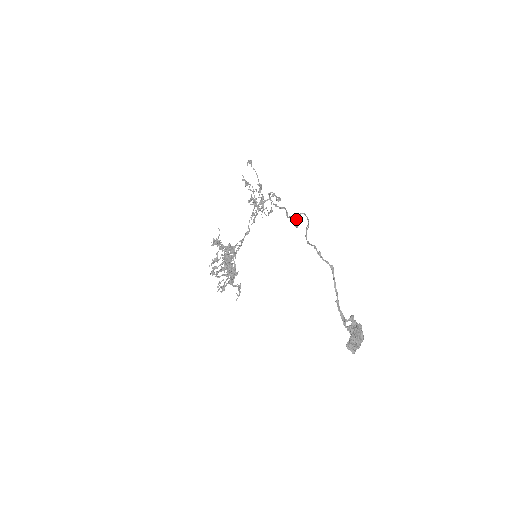
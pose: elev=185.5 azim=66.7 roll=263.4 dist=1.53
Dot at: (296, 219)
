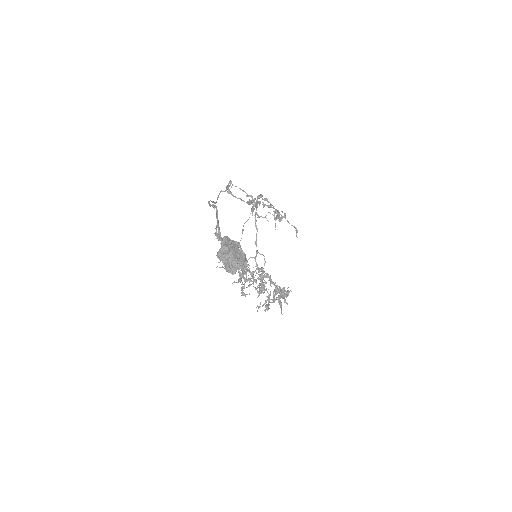
Dot at: (233, 195)
